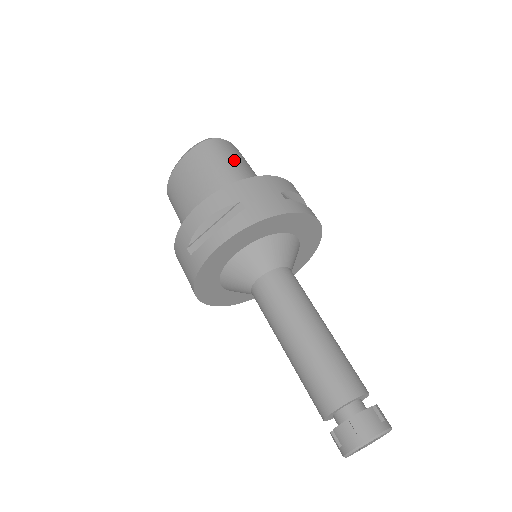
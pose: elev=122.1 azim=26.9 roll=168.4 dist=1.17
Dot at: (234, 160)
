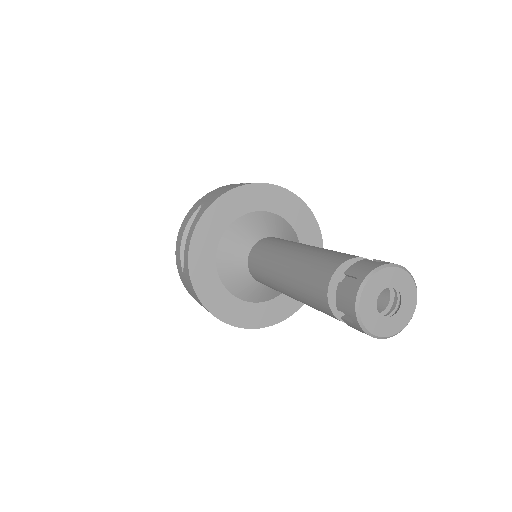
Dot at: occluded
